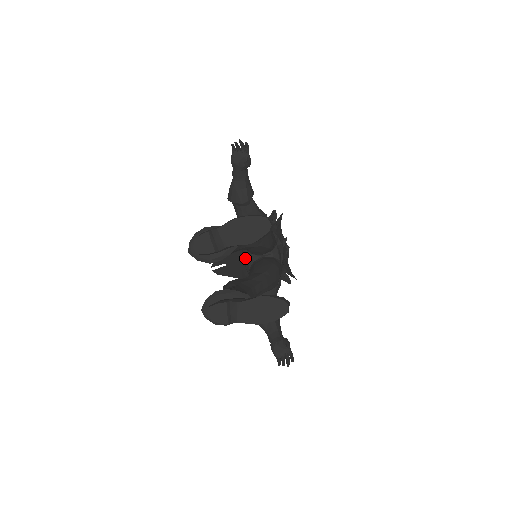
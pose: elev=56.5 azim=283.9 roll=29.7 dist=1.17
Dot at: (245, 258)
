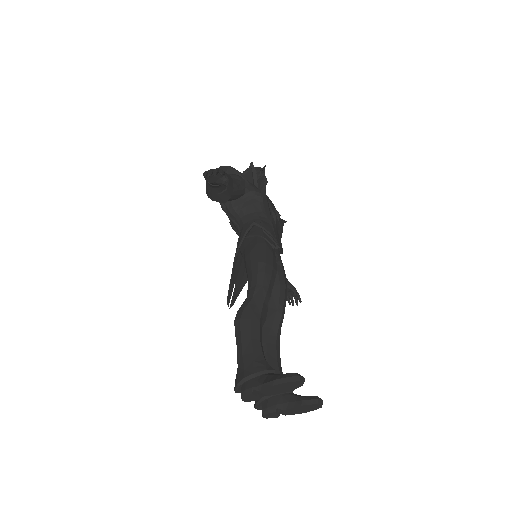
Dot at: occluded
